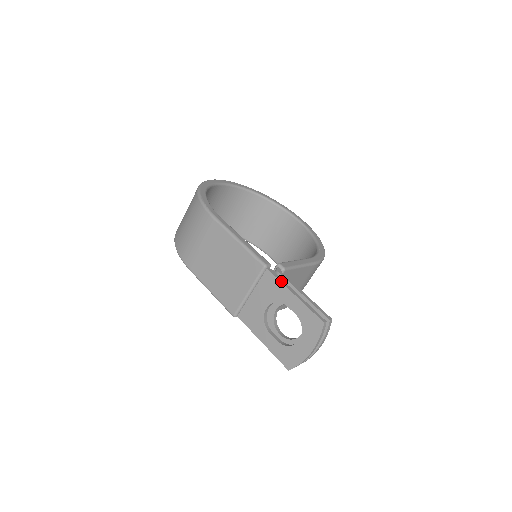
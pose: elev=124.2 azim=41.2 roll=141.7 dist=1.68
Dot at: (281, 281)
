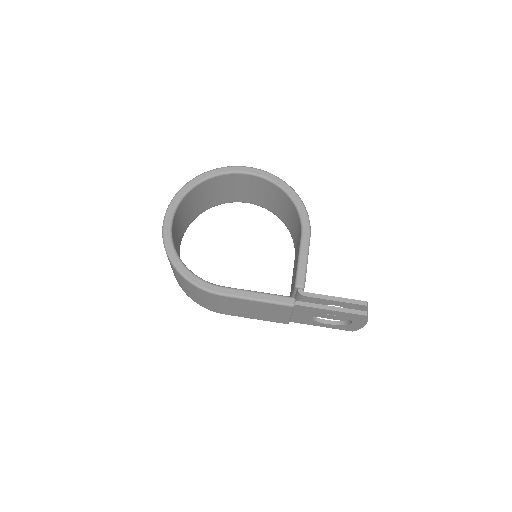
Dot at: (313, 307)
